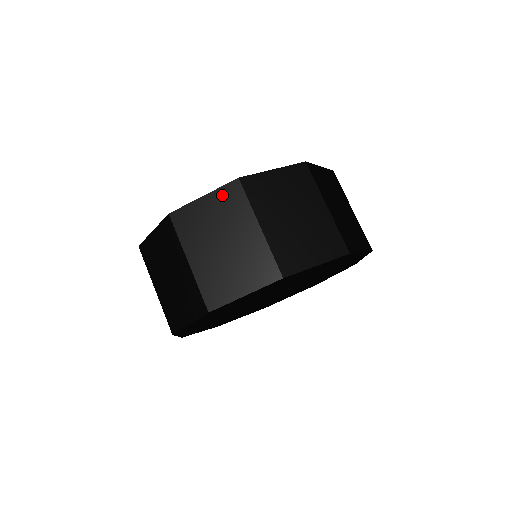
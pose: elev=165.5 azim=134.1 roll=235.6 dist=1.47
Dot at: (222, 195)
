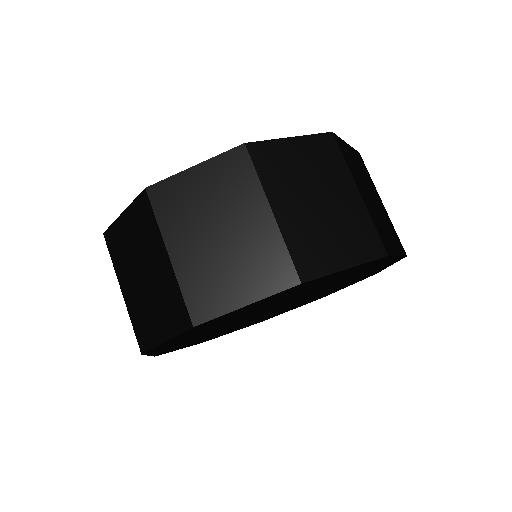
Dot at: (221, 165)
